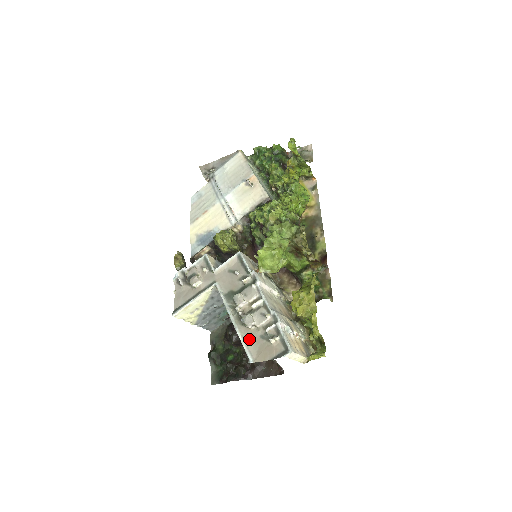
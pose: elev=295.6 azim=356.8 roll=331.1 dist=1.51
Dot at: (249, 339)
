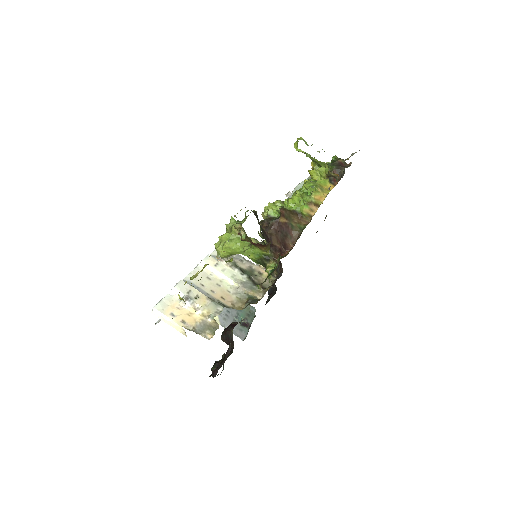
Dot at: occluded
